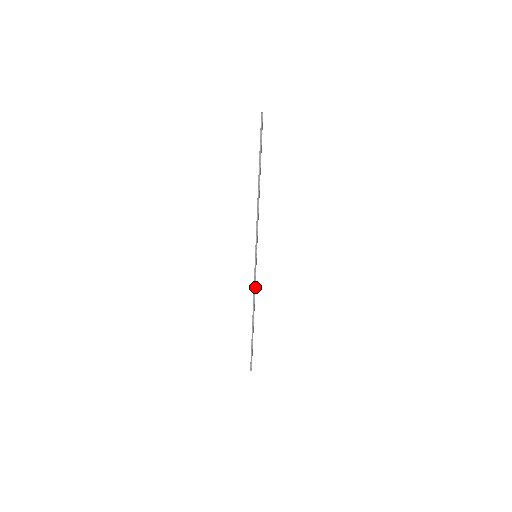
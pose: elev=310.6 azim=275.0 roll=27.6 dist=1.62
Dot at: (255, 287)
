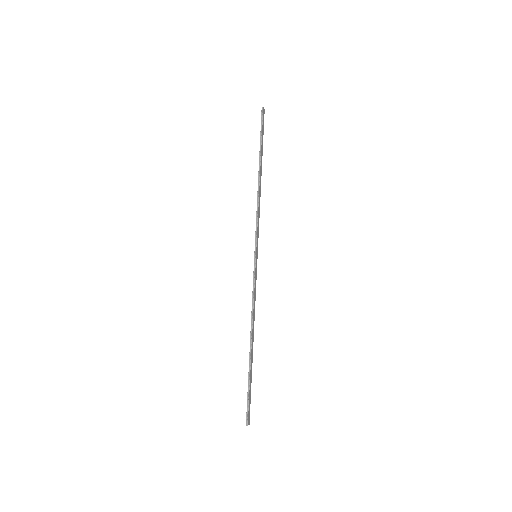
Dot at: (255, 298)
